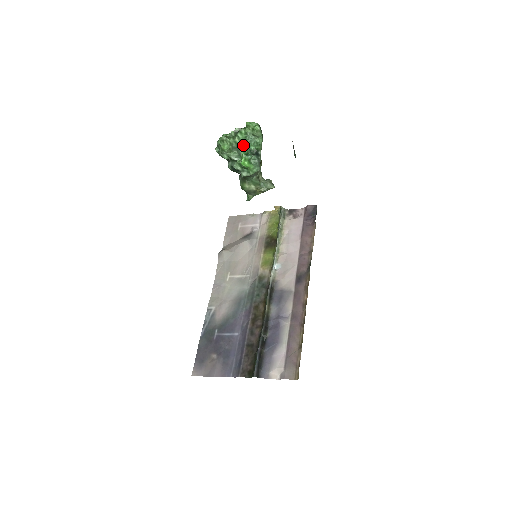
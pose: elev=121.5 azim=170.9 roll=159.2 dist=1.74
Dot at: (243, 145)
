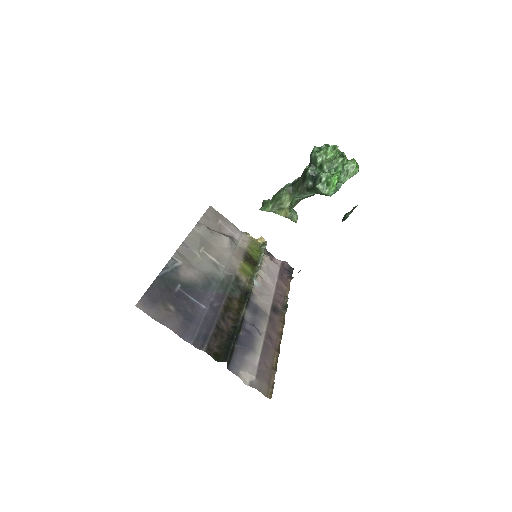
Dot at: (337, 168)
